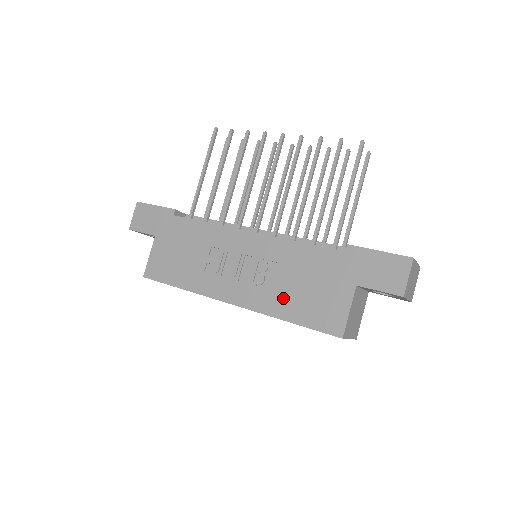
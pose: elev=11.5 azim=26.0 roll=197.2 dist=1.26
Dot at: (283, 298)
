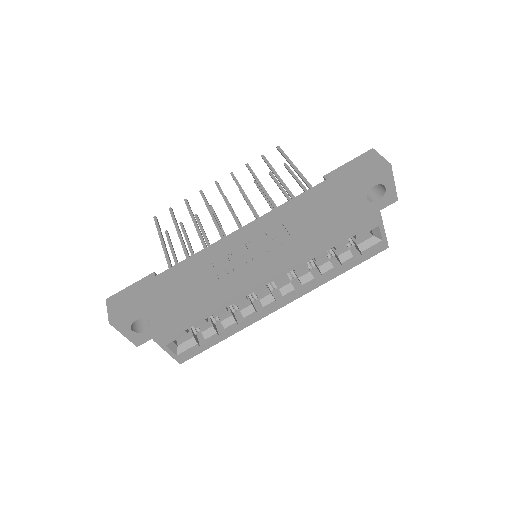
Dot at: (308, 234)
